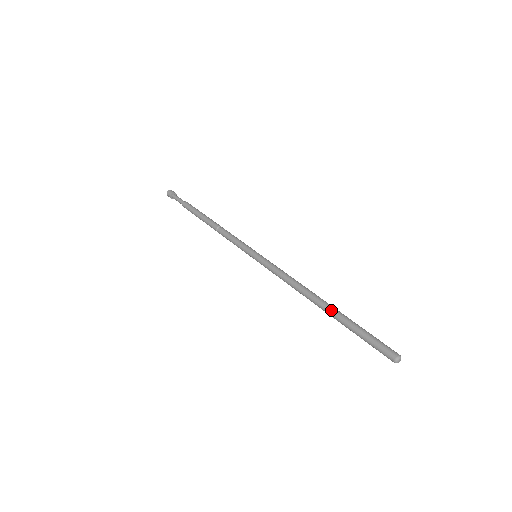
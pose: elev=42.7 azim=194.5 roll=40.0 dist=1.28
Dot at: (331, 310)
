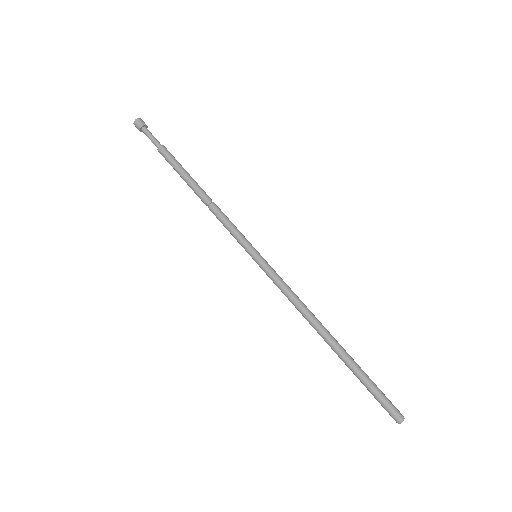
Dot at: (343, 349)
